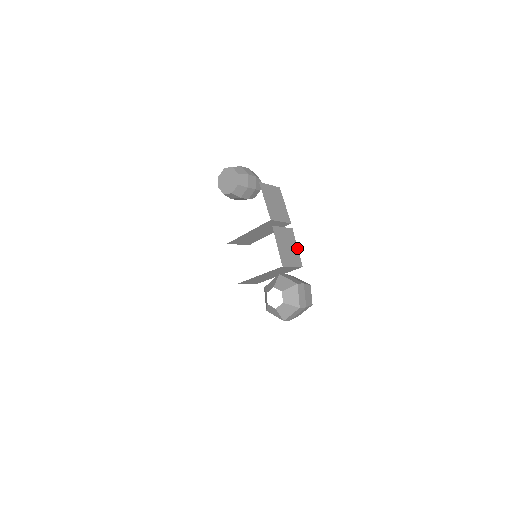
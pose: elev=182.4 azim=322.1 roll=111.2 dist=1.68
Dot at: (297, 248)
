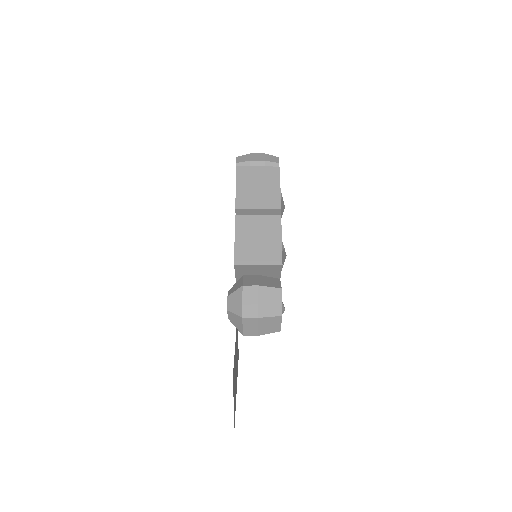
Dot at: (281, 240)
